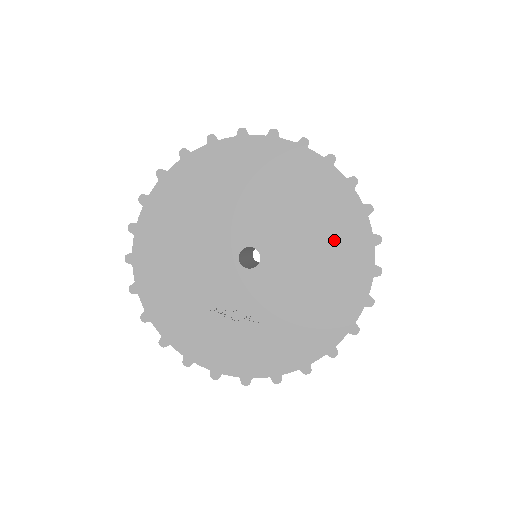
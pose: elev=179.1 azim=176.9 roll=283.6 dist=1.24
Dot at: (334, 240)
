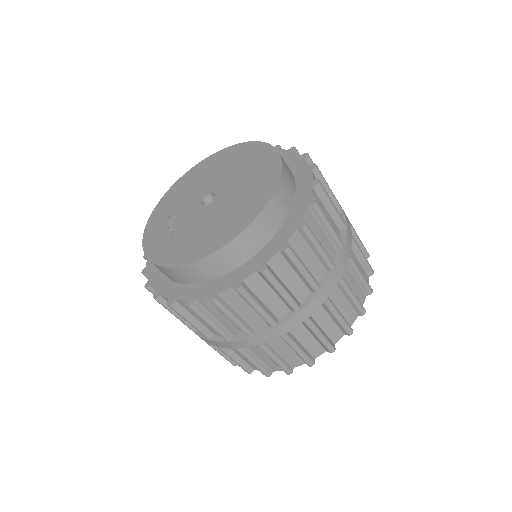
Dot at: (247, 211)
